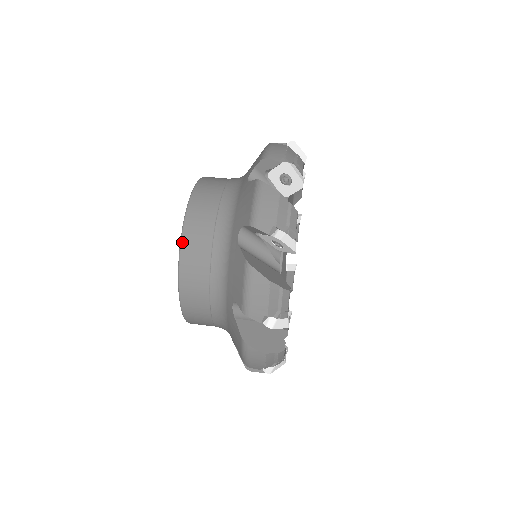
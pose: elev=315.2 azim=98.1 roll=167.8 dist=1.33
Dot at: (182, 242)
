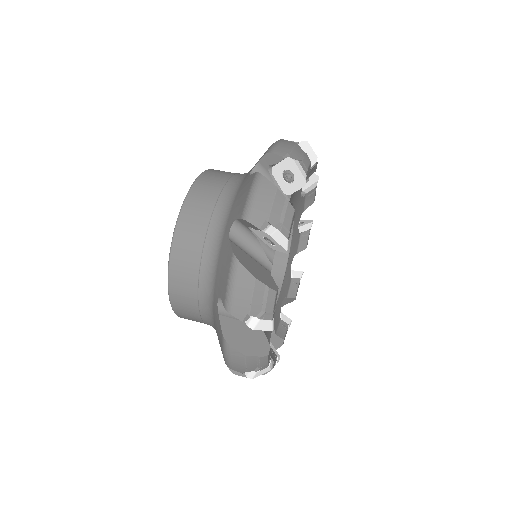
Dot at: (193, 185)
